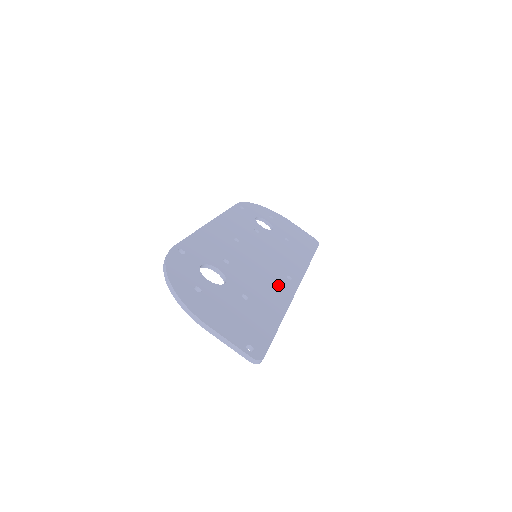
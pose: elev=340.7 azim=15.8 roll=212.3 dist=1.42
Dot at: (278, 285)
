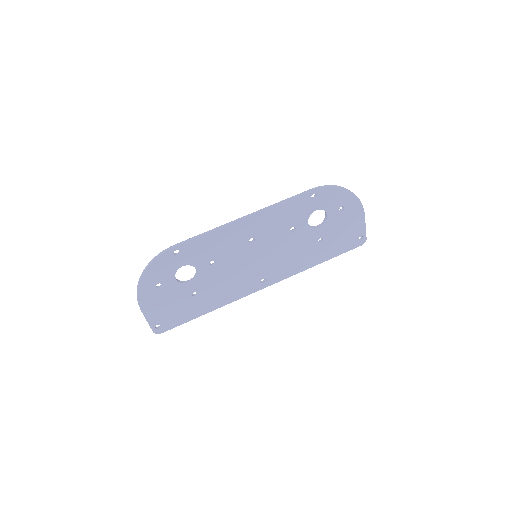
Dot at: (241, 287)
